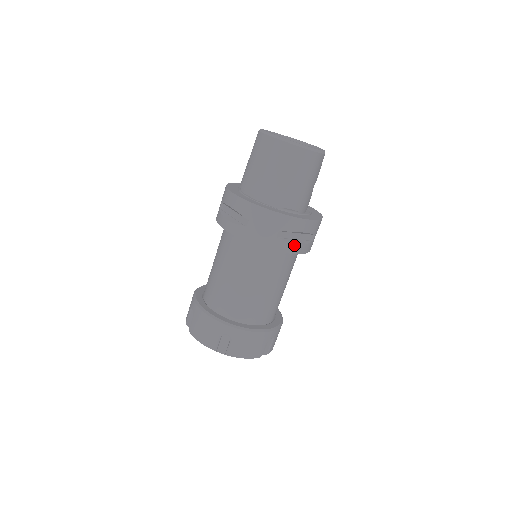
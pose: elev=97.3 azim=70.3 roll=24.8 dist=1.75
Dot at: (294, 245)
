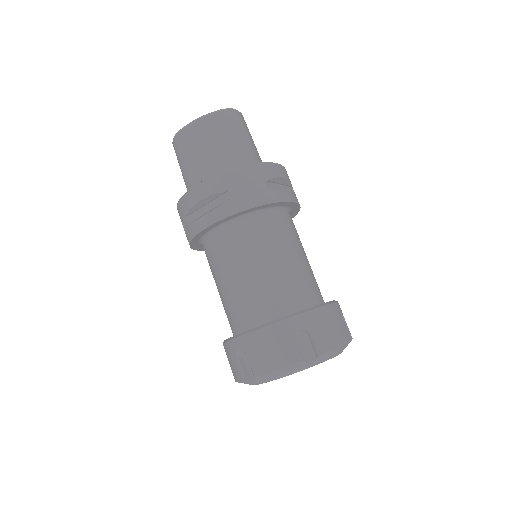
Dot at: (286, 192)
